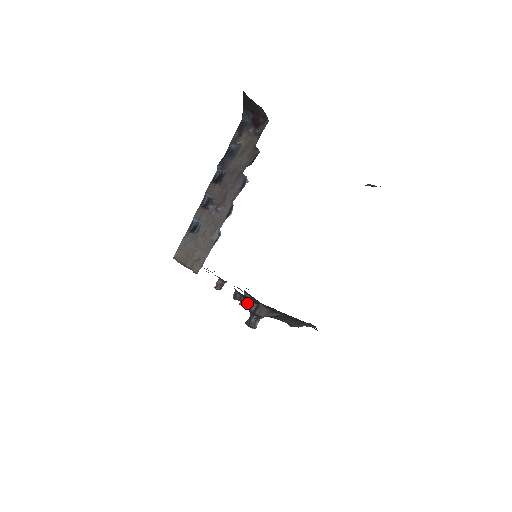
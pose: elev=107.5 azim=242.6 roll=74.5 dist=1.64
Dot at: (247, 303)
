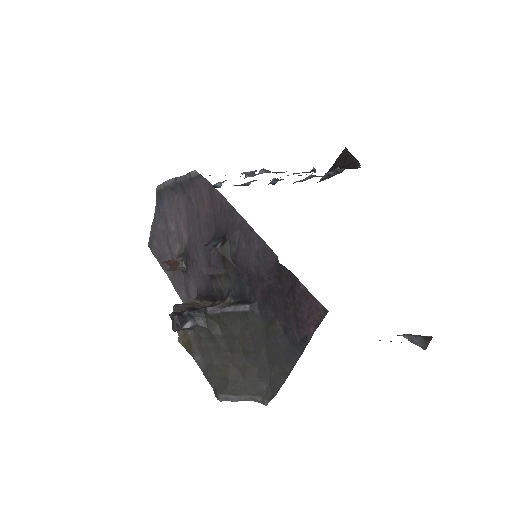
Dot at: (214, 264)
